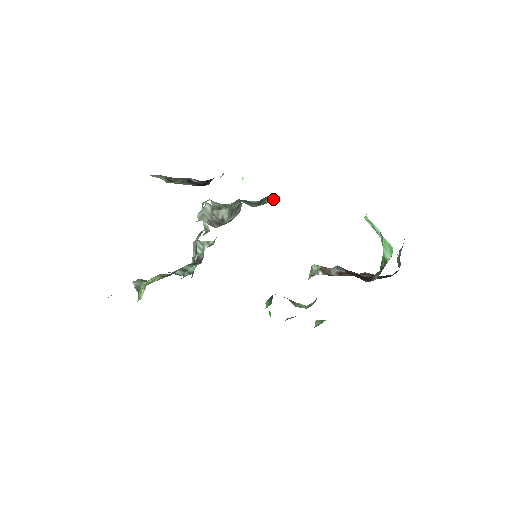
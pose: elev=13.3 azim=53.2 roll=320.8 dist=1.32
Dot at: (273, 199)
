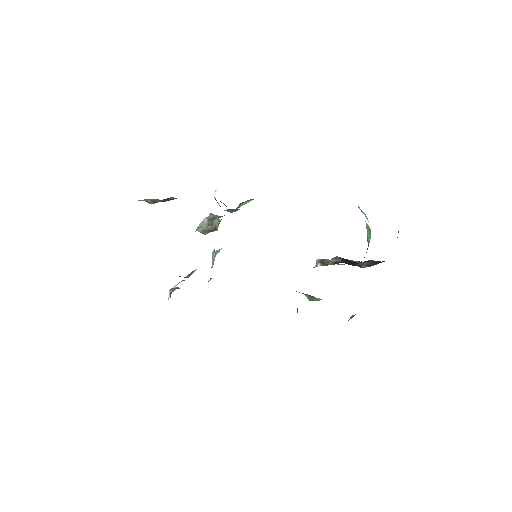
Dot at: (246, 203)
